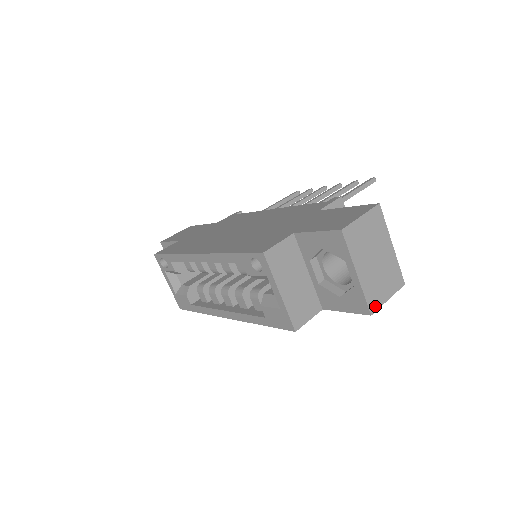
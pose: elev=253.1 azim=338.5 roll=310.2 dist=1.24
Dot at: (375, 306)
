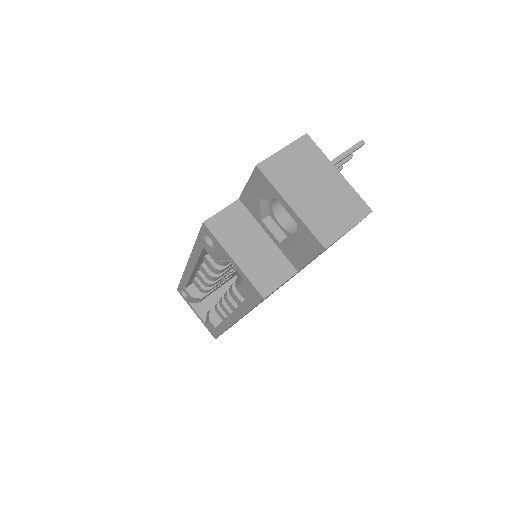
Dot at: (329, 239)
